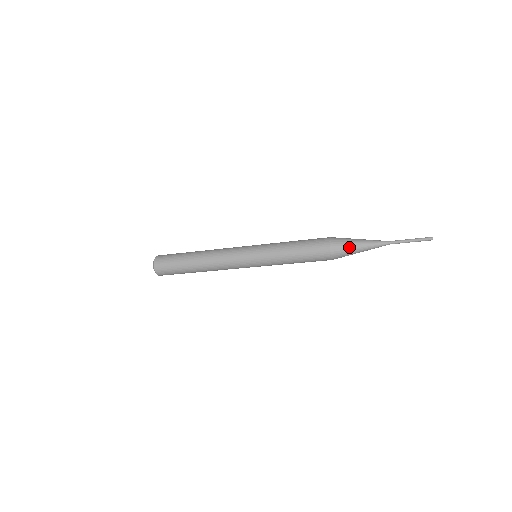
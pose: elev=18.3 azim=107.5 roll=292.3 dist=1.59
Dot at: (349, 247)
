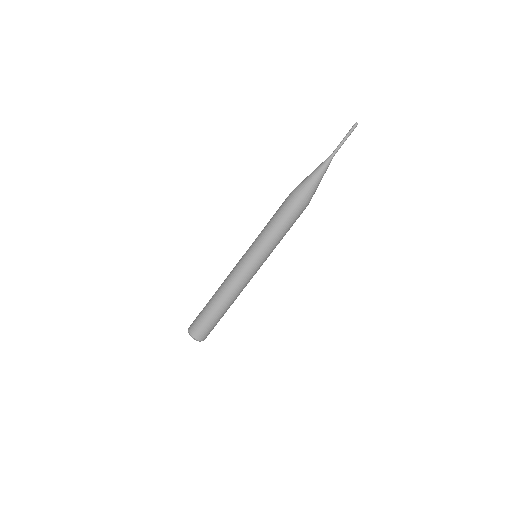
Dot at: (306, 180)
